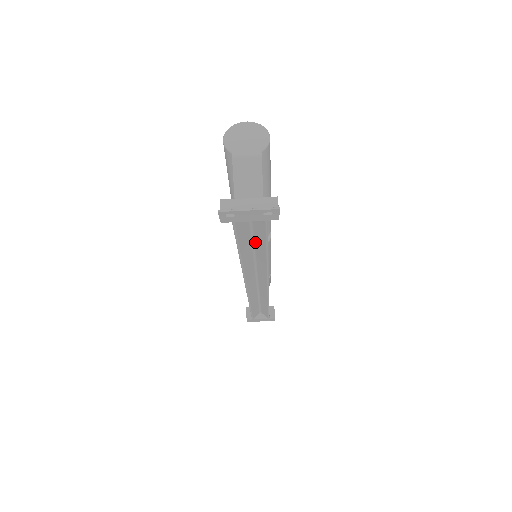
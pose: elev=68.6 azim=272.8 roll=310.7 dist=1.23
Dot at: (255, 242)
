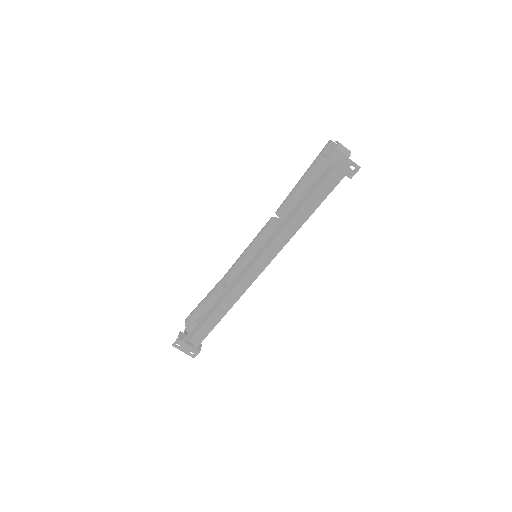
Dot at: (305, 207)
